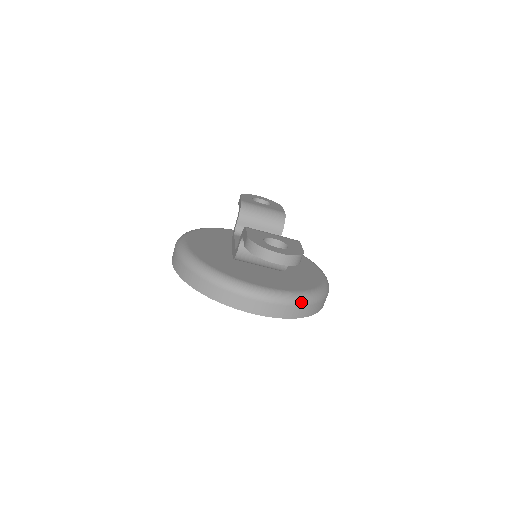
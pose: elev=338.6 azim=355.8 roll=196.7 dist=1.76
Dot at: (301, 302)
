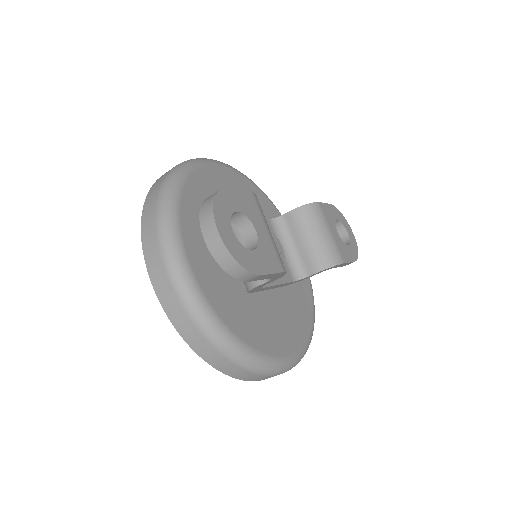
Dot at: (205, 329)
